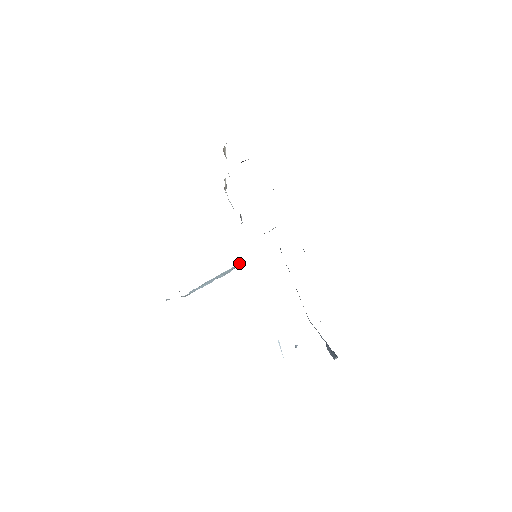
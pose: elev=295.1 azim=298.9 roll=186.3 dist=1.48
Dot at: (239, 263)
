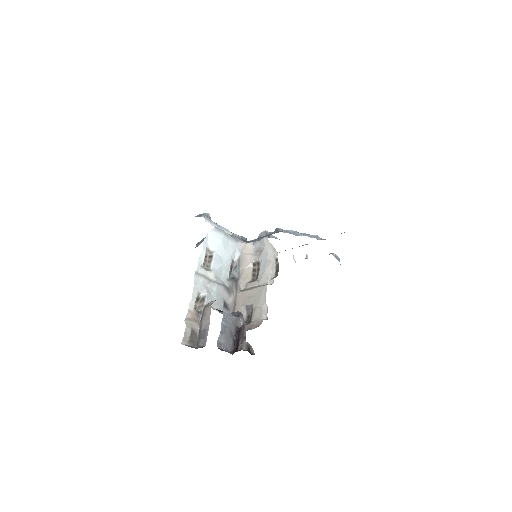
Dot at: occluded
